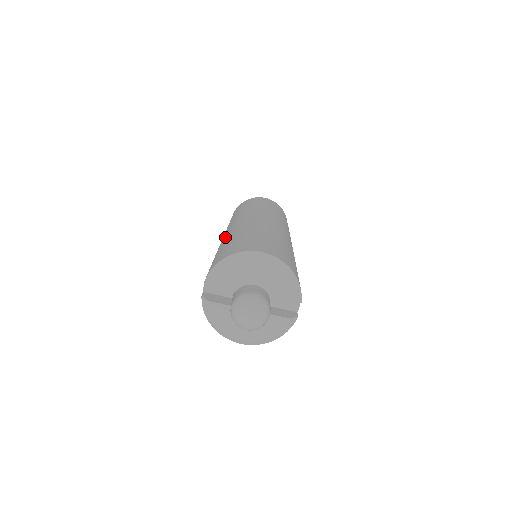
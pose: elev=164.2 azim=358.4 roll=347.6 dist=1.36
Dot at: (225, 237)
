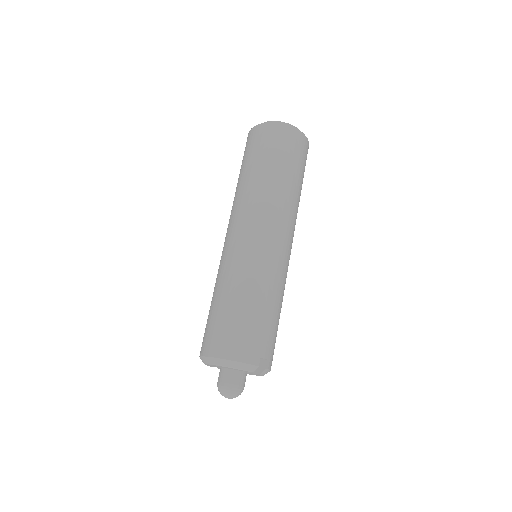
Dot at: occluded
